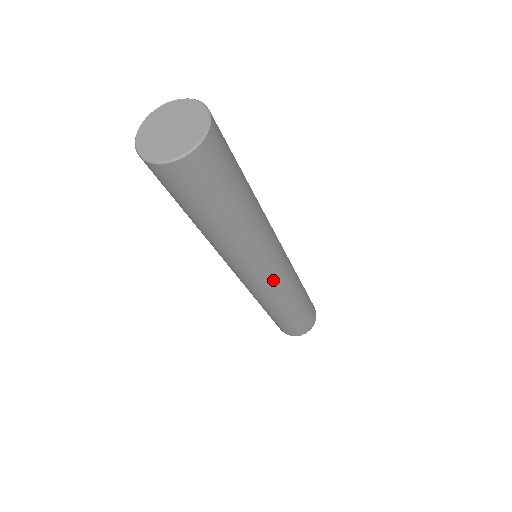
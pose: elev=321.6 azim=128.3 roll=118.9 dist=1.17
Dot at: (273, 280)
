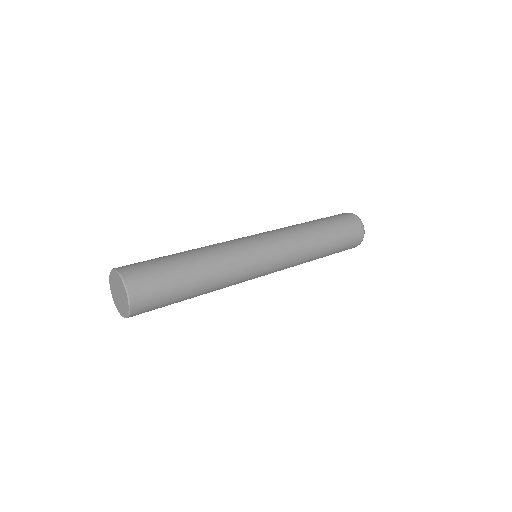
Dot at: (270, 273)
